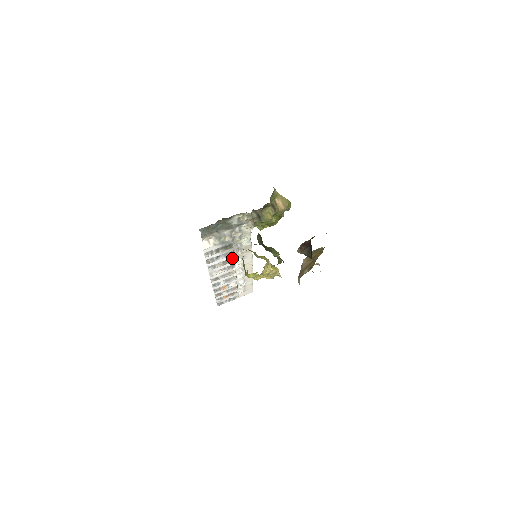
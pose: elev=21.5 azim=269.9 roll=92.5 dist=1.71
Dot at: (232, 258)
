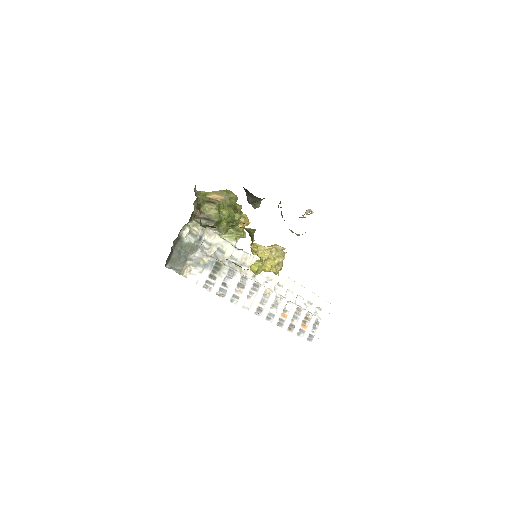
Dot at: (242, 277)
